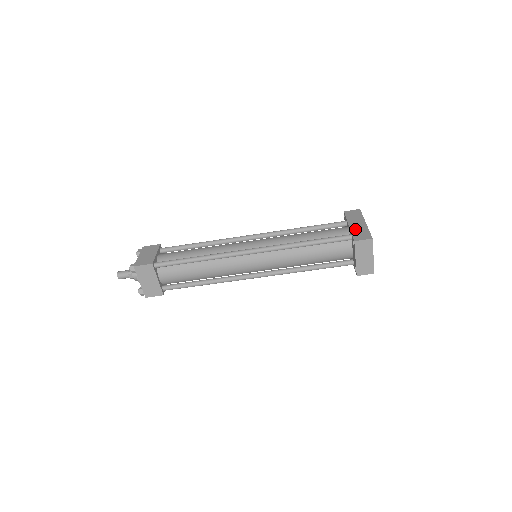
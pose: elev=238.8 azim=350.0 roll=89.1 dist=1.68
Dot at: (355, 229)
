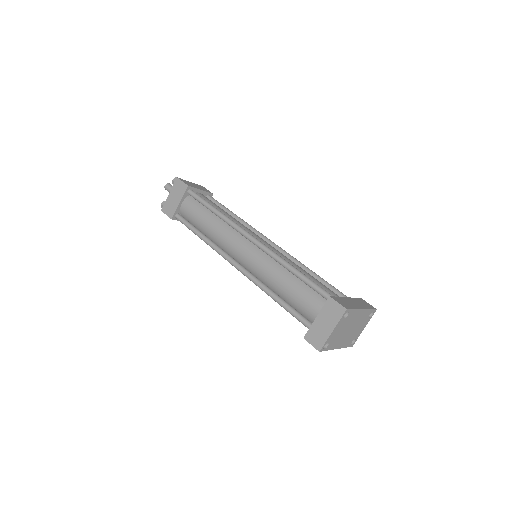
Dot at: (346, 300)
